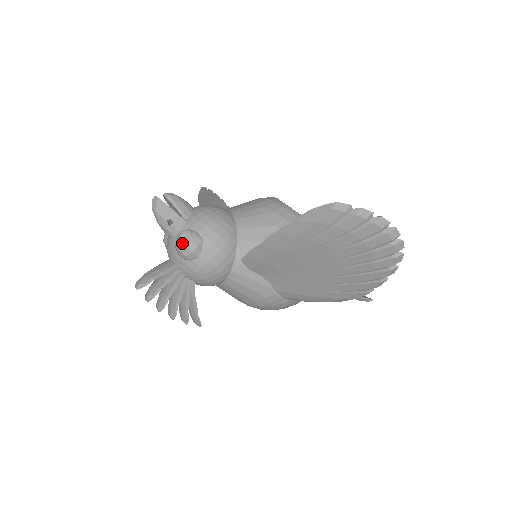
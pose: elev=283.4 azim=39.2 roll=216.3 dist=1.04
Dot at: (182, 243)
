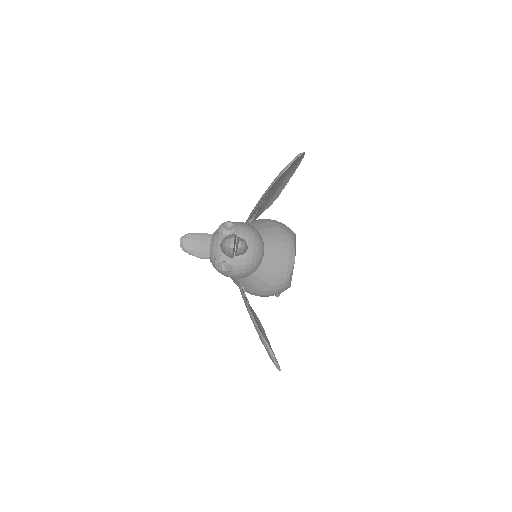
Dot at: (220, 265)
